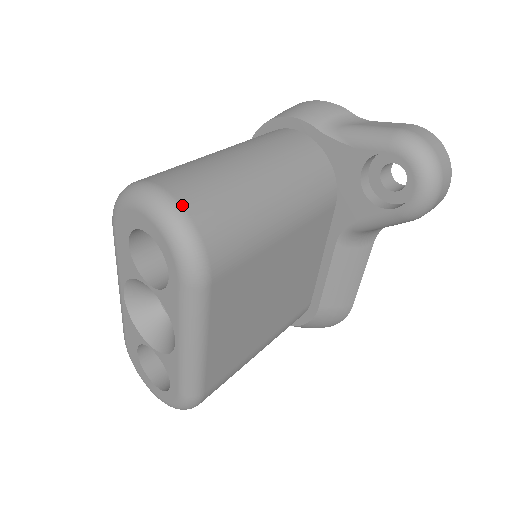
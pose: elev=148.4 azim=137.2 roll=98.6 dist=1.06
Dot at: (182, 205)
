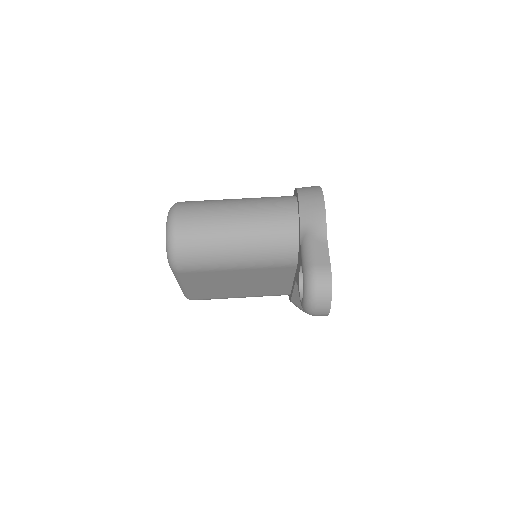
Dot at: (176, 238)
